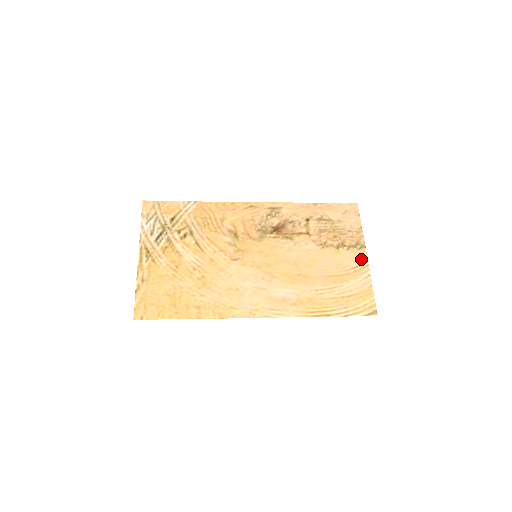
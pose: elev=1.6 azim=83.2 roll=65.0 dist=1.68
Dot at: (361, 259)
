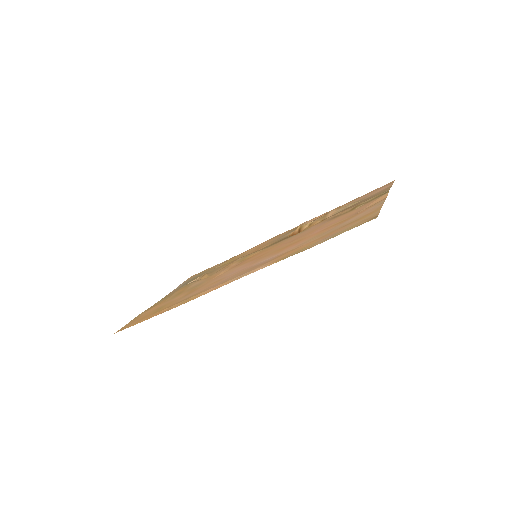
Dot at: (378, 200)
